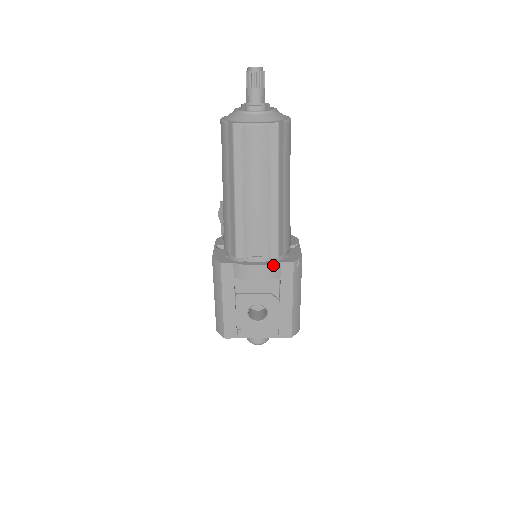
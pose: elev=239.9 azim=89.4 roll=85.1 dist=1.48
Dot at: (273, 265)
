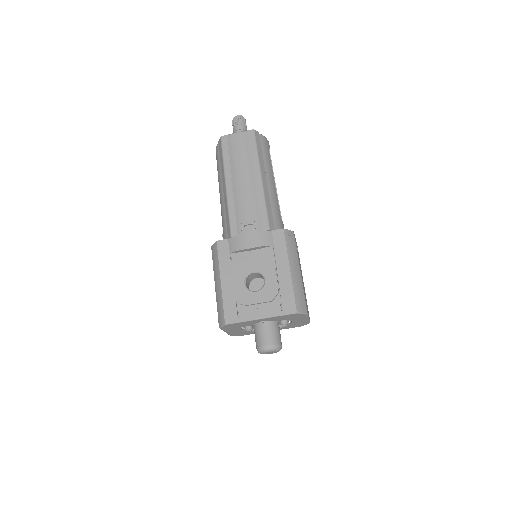
Dot at: (264, 232)
